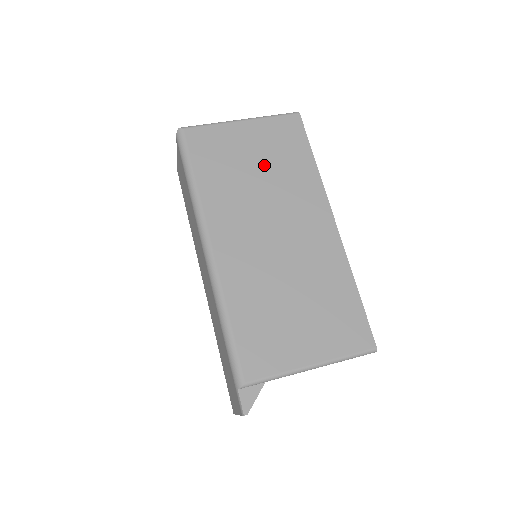
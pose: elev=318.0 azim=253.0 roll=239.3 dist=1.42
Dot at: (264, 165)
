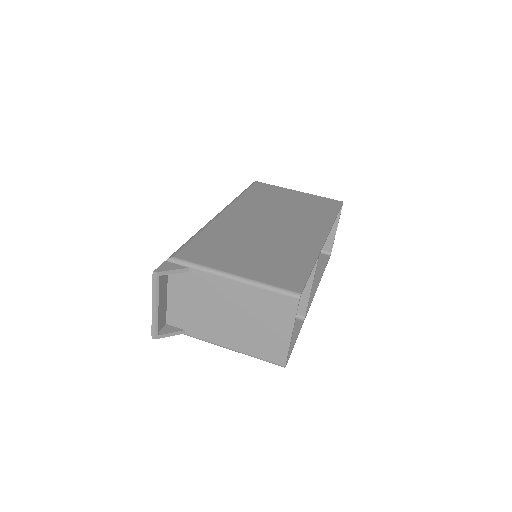
Dot at: (296, 205)
